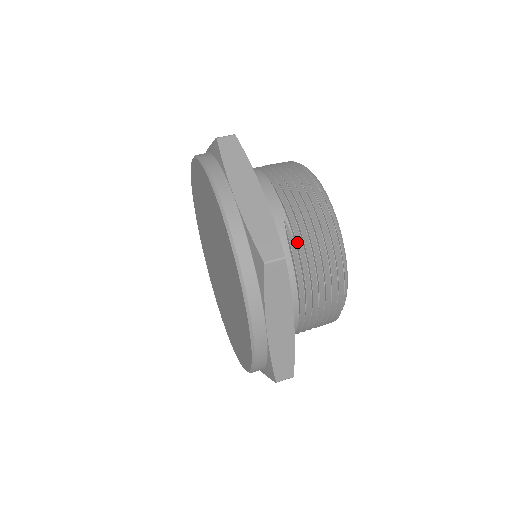
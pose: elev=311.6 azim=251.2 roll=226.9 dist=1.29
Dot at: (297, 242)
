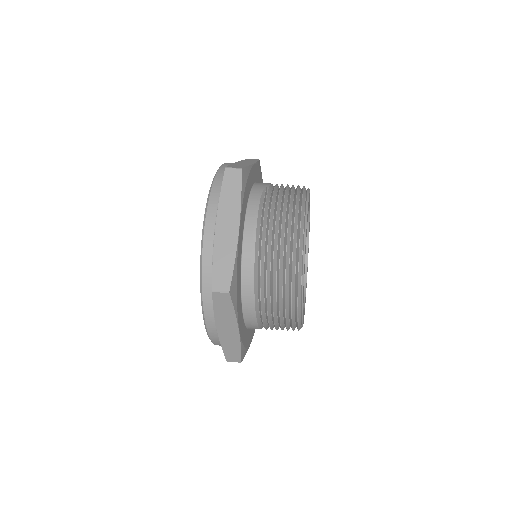
Dot at: (270, 200)
